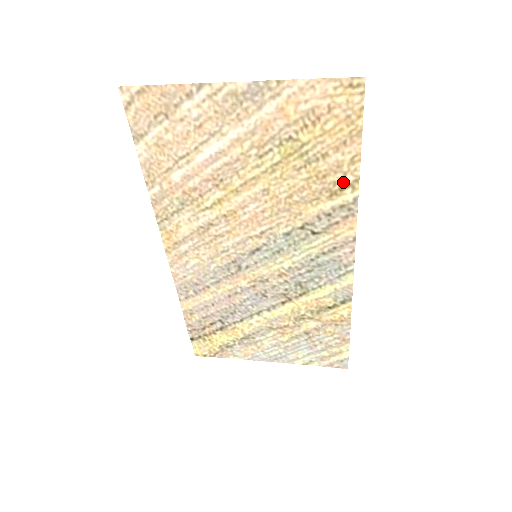
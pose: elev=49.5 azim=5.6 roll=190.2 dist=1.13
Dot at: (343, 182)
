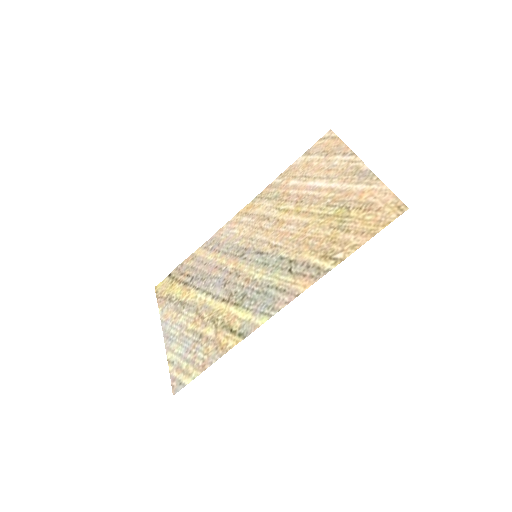
Dot at: (336, 254)
